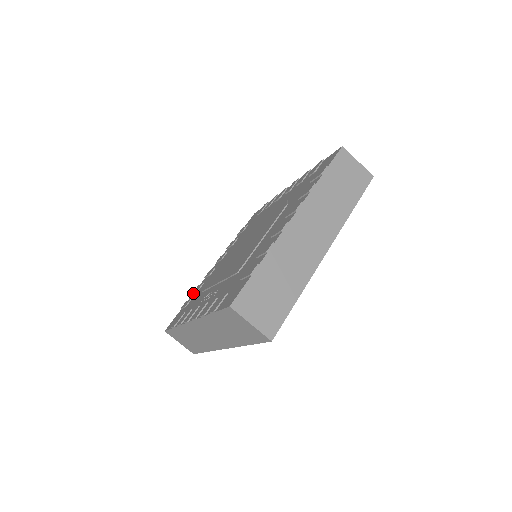
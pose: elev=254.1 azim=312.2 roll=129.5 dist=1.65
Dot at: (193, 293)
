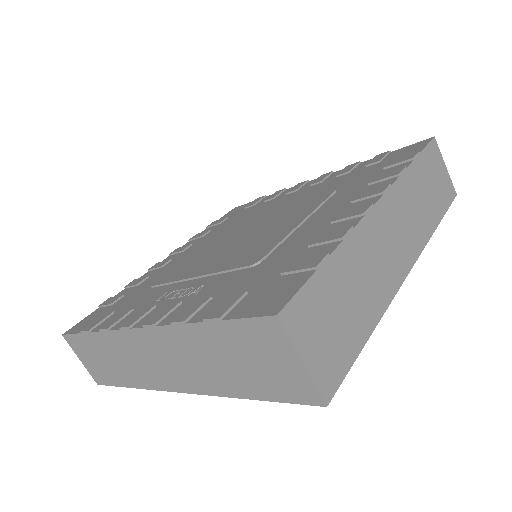
Dot at: (125, 287)
